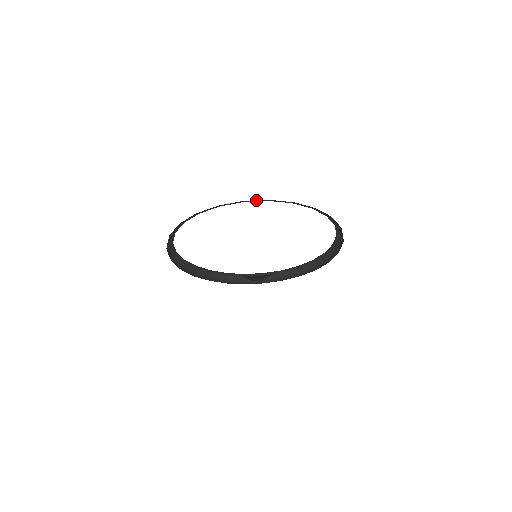
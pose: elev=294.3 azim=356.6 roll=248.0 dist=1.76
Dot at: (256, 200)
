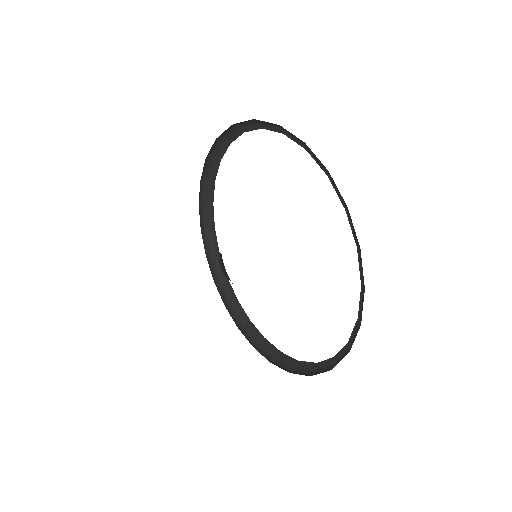
Dot at: (252, 126)
